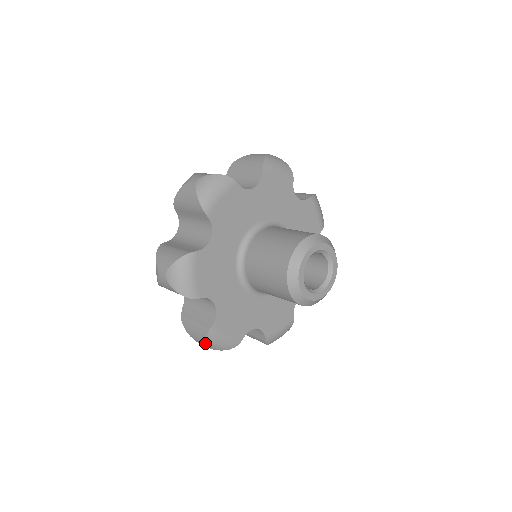
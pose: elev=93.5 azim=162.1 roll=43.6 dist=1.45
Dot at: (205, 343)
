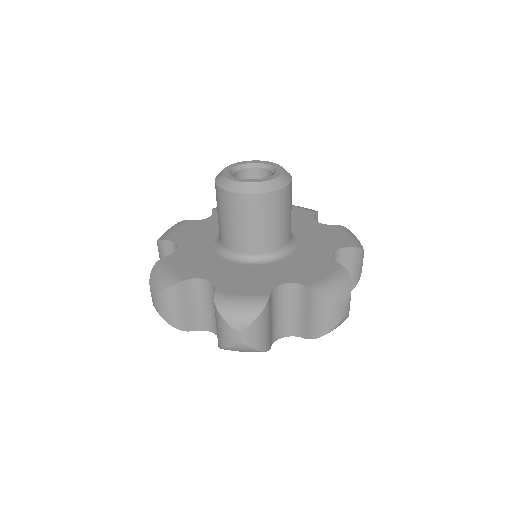
Dot at: (150, 281)
